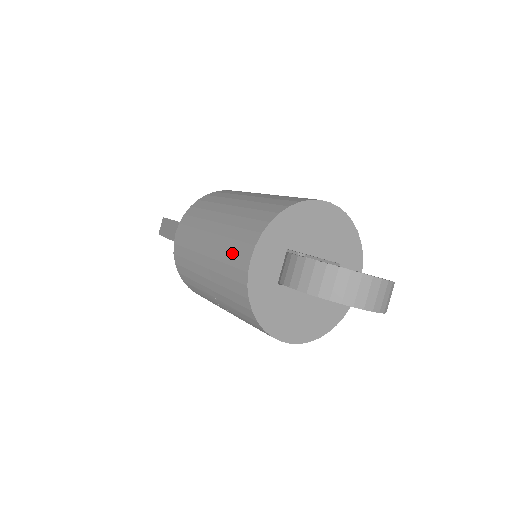
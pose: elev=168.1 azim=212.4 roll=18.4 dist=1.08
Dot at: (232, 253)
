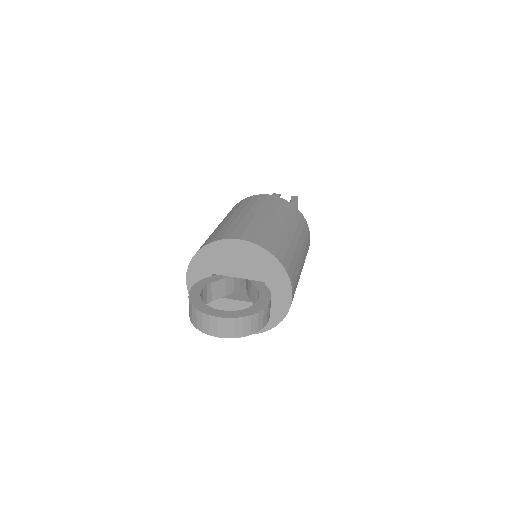
Dot at: occluded
